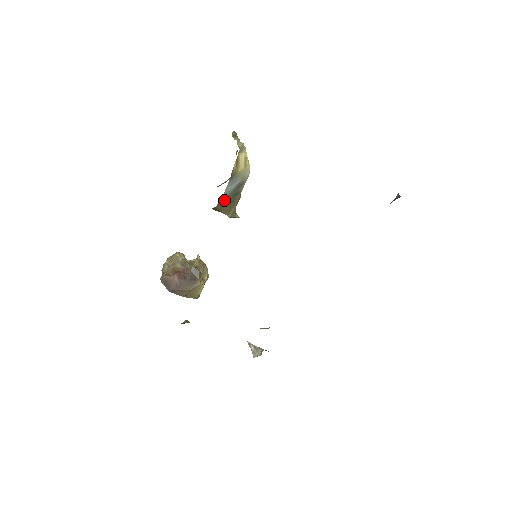
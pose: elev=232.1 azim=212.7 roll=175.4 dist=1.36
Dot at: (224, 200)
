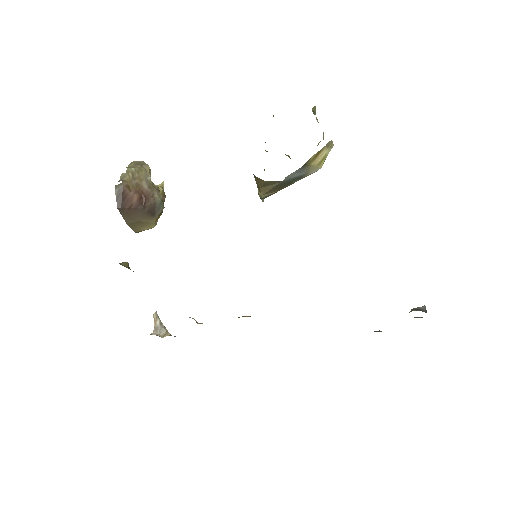
Dot at: (279, 182)
